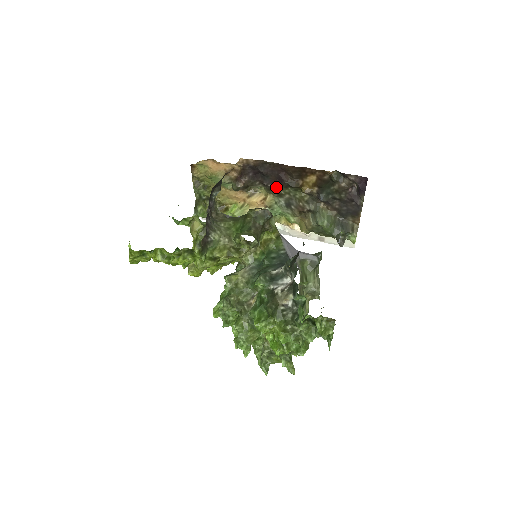
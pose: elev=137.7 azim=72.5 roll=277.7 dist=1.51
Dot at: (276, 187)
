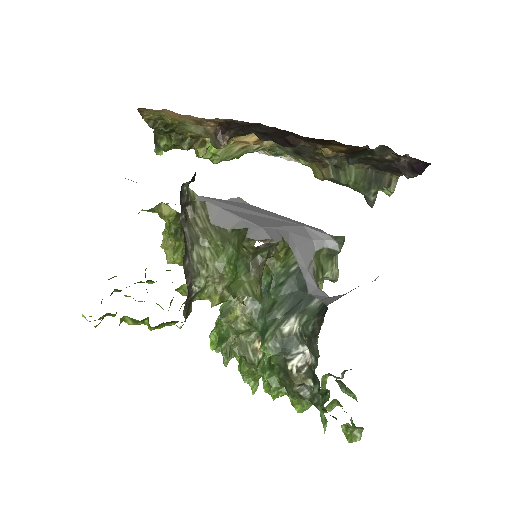
Dot at: occluded
